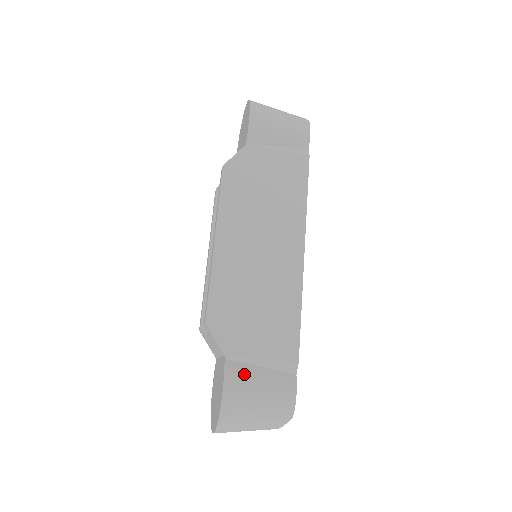
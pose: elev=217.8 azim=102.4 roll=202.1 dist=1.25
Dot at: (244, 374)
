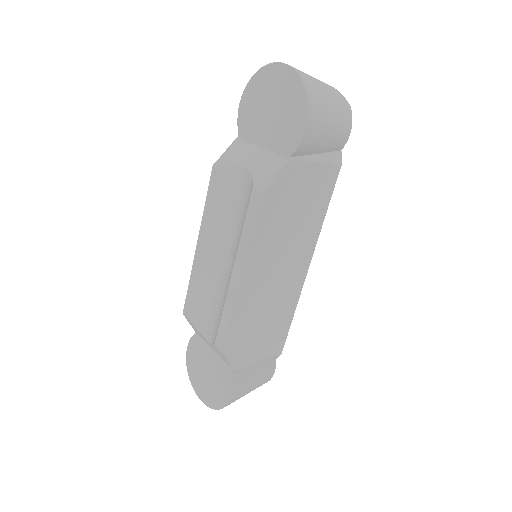
Dot at: (245, 378)
